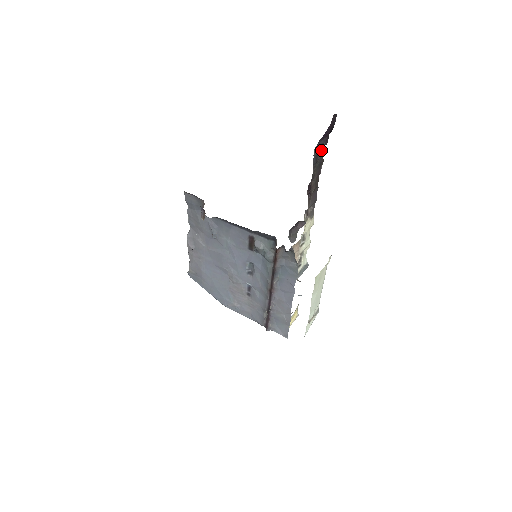
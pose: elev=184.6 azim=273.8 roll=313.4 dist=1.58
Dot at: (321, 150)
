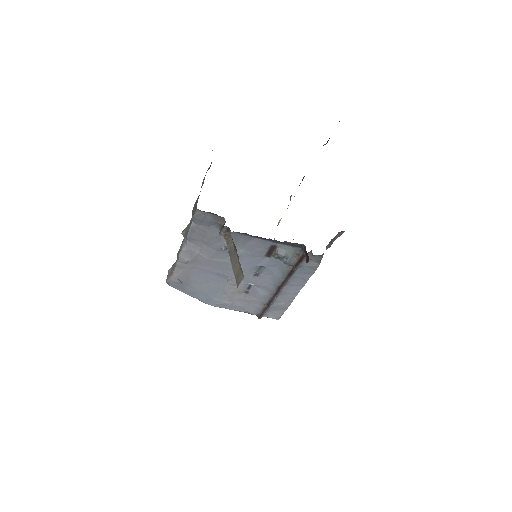
Dot at: occluded
